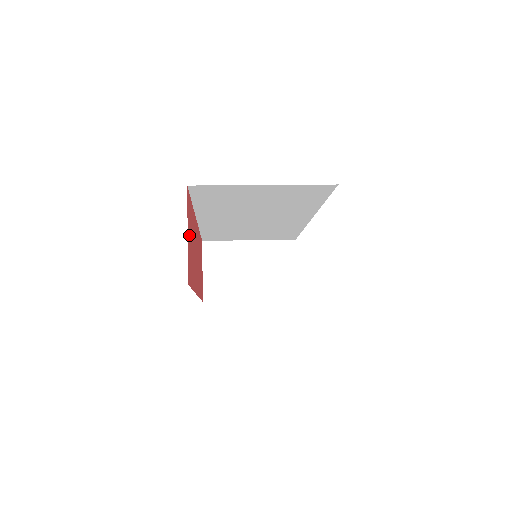
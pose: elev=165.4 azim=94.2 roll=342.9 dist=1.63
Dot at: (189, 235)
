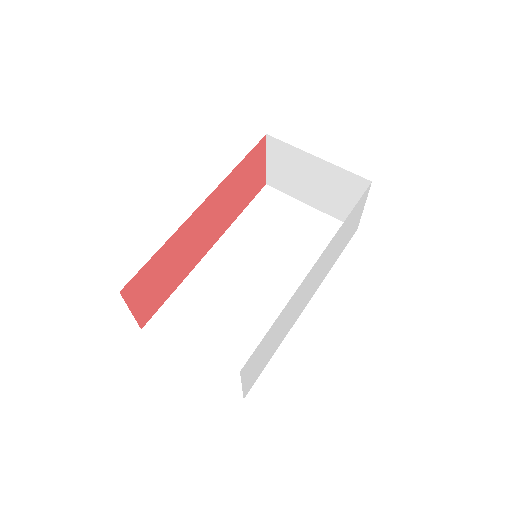
Dot at: (144, 295)
